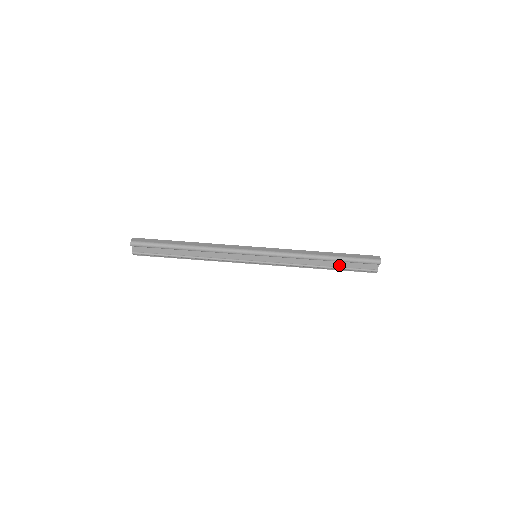
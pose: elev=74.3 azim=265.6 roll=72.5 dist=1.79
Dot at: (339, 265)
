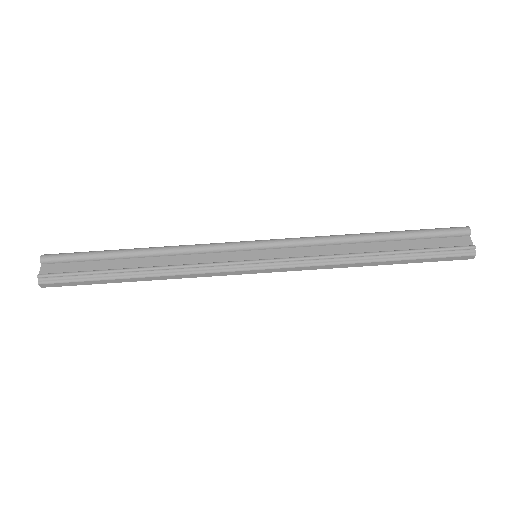
Dot at: (403, 247)
